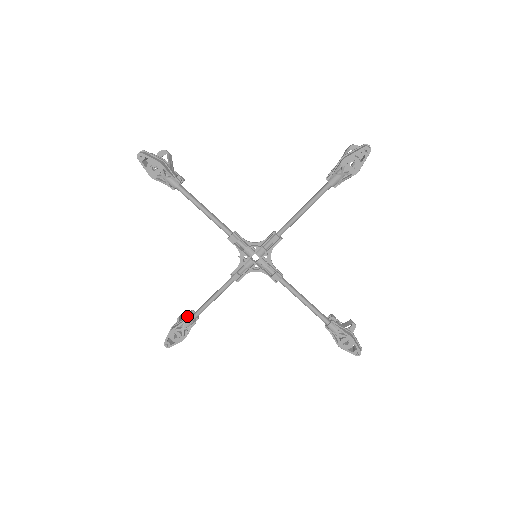
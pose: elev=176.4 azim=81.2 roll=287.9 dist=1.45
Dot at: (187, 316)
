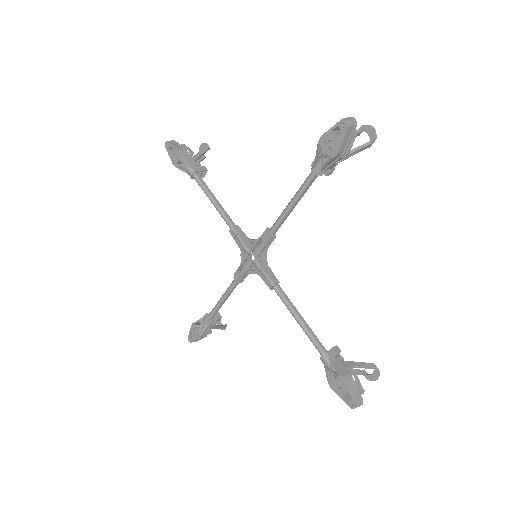
Dot at: occluded
